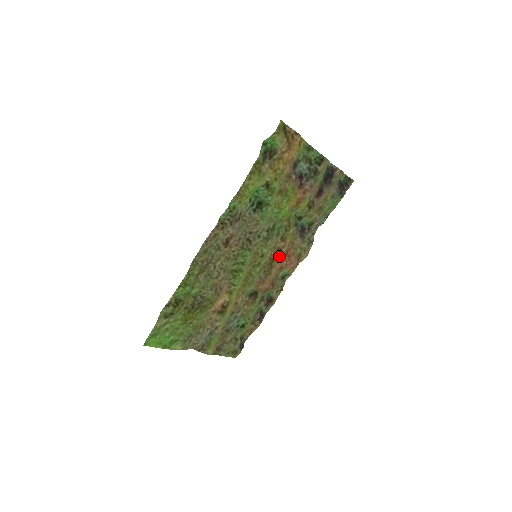
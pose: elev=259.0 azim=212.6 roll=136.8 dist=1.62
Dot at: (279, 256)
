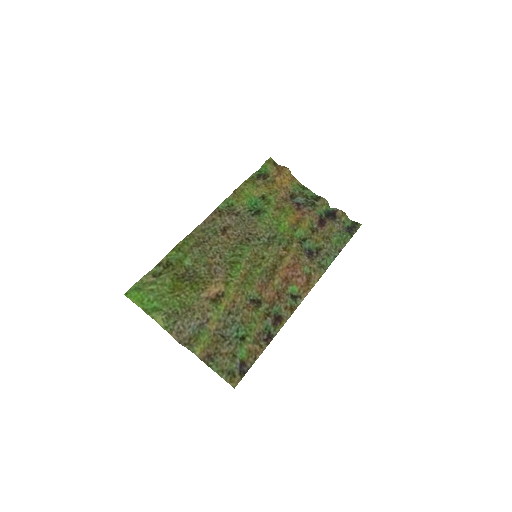
Dot at: (282, 264)
